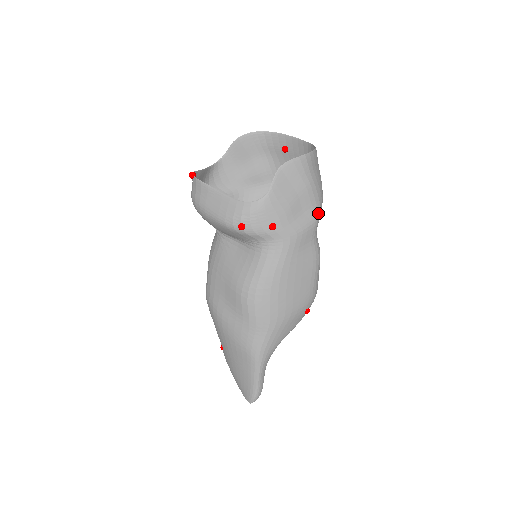
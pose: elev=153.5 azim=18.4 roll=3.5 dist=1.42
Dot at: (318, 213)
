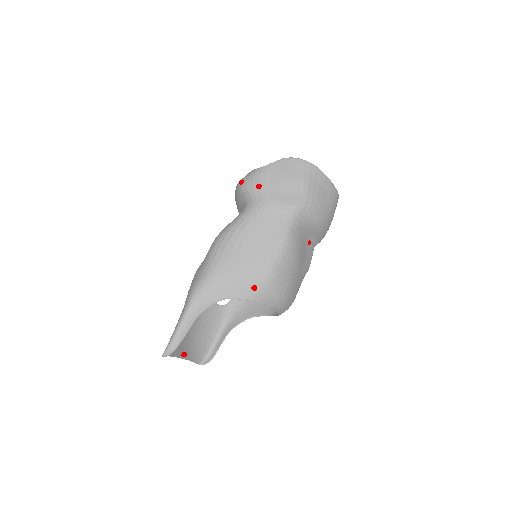
Dot at: (300, 204)
